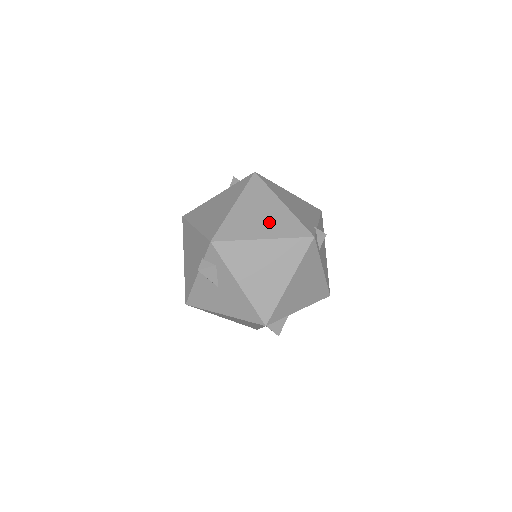
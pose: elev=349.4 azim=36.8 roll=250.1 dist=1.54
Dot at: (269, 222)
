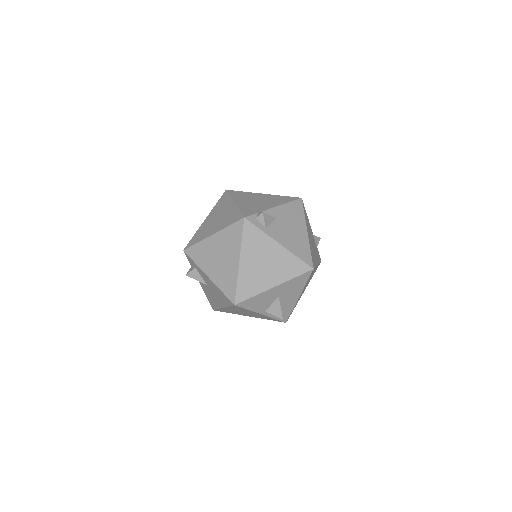
Dot at: (220, 221)
